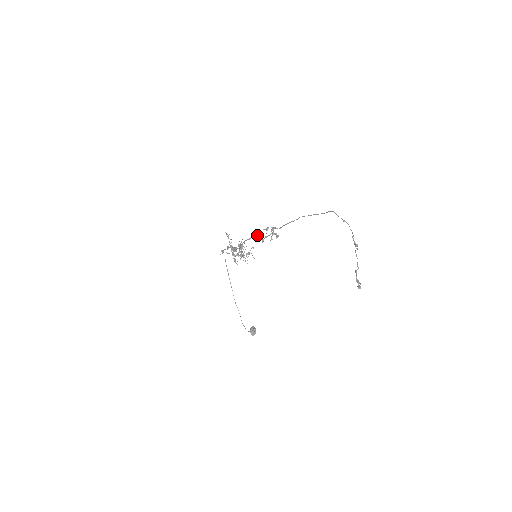
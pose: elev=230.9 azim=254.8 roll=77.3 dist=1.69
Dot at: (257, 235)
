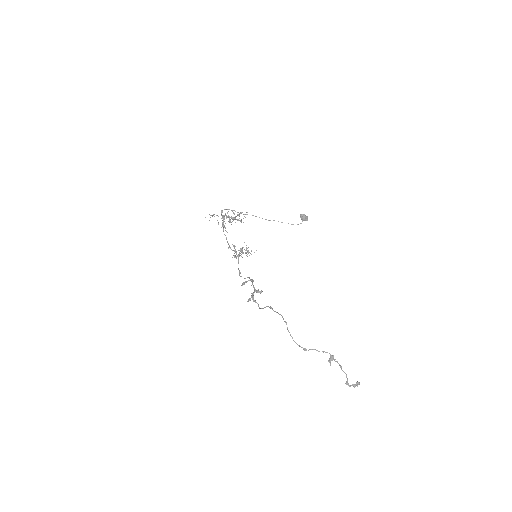
Dot at: (244, 283)
